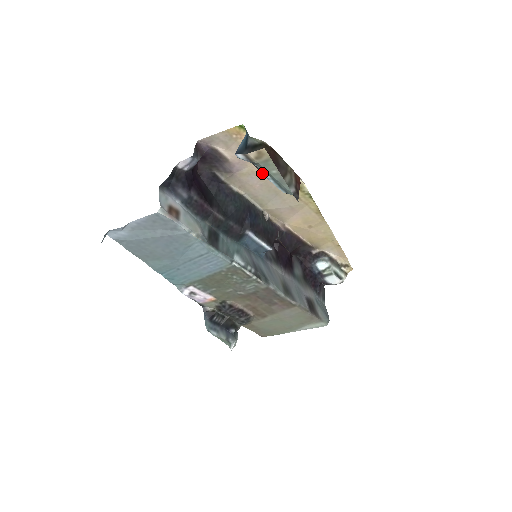
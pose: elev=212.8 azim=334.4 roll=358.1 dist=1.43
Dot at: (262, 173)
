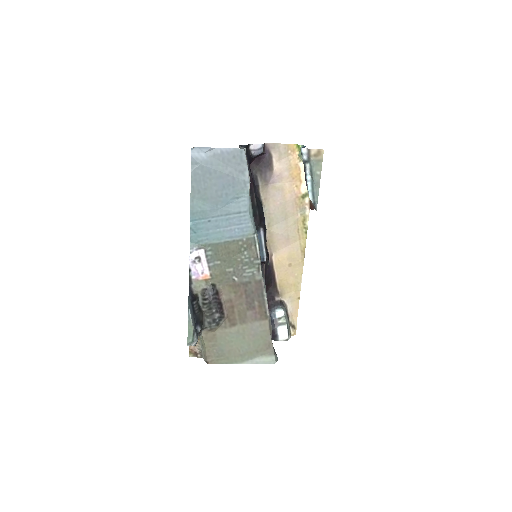
Dot at: (306, 175)
